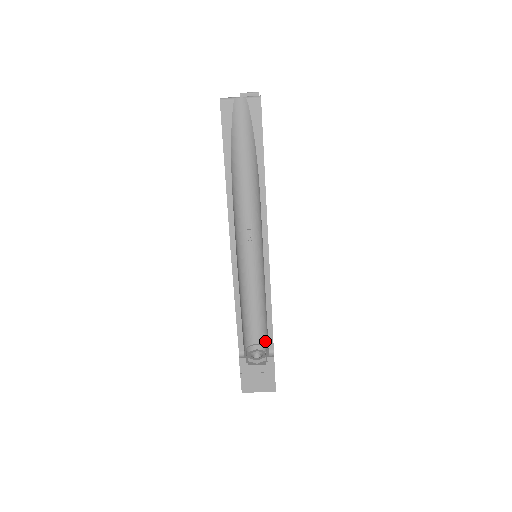
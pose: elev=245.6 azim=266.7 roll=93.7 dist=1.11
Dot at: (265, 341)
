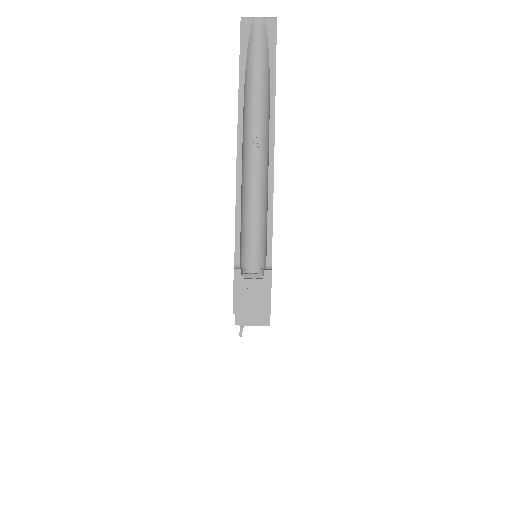
Dot at: (263, 262)
